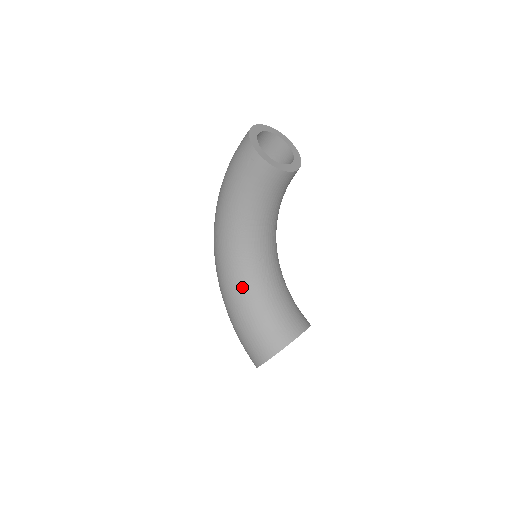
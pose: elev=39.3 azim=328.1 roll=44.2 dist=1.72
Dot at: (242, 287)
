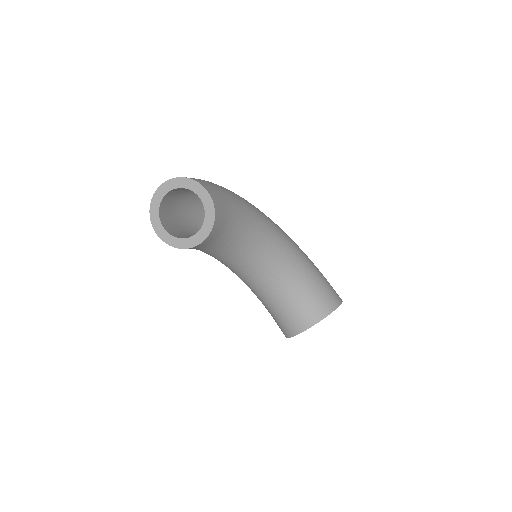
Dot at: occluded
